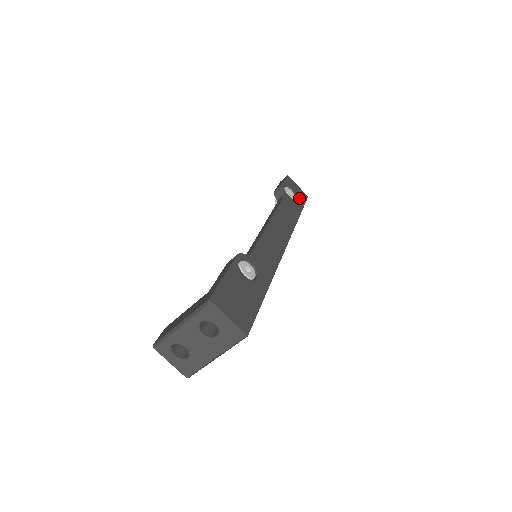
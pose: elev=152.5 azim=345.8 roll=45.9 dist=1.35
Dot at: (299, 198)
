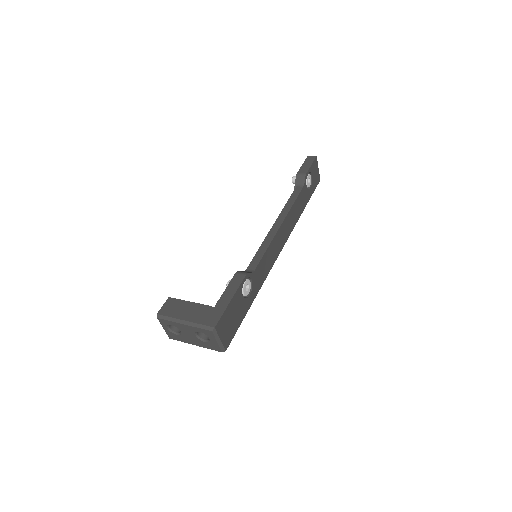
Dot at: (313, 185)
